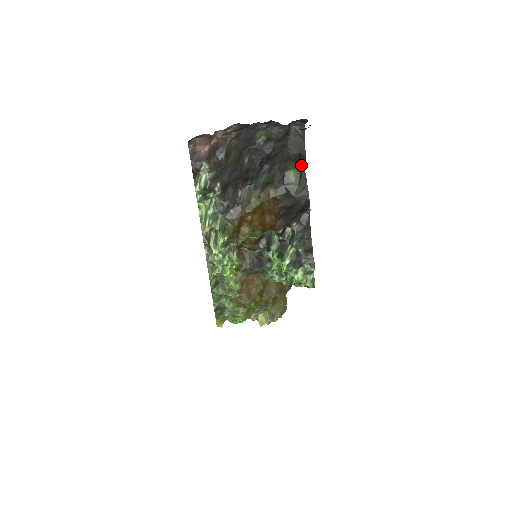
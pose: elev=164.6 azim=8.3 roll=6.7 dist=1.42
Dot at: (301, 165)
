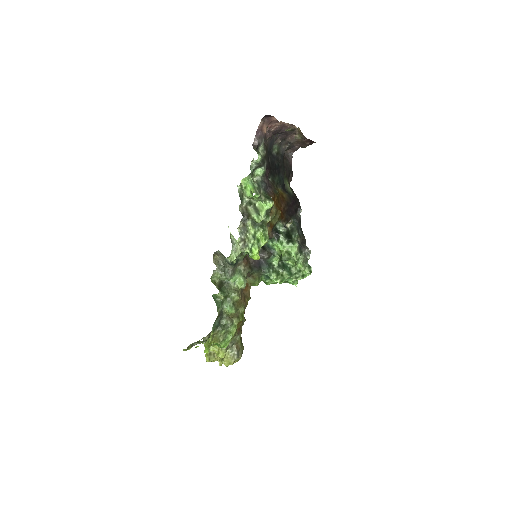
Dot at: (289, 182)
